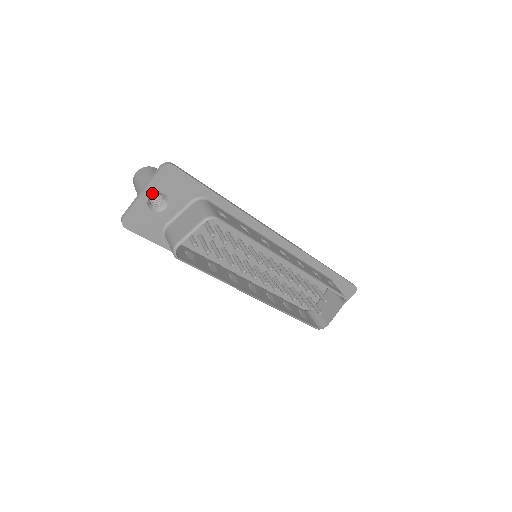
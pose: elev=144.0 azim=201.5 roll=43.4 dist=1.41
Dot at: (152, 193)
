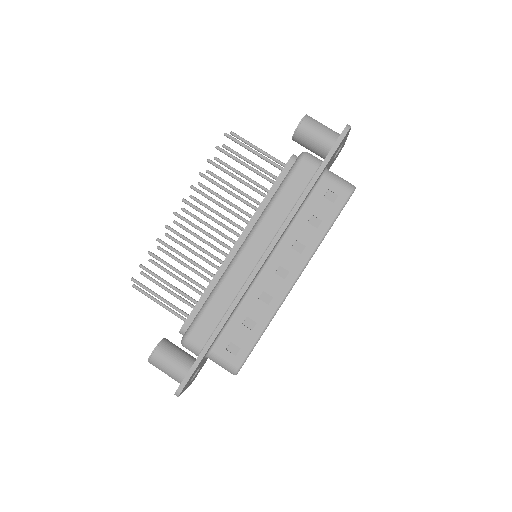
Dot at: occluded
